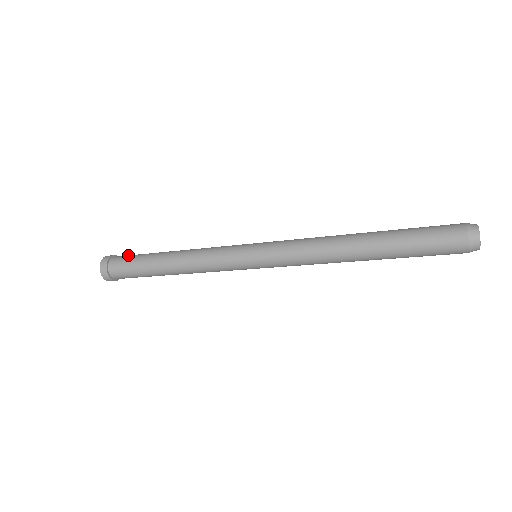
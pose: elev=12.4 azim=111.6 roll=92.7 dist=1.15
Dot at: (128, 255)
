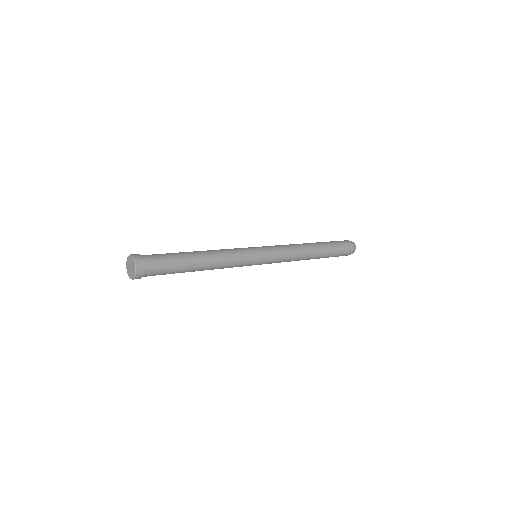
Dot at: (158, 258)
